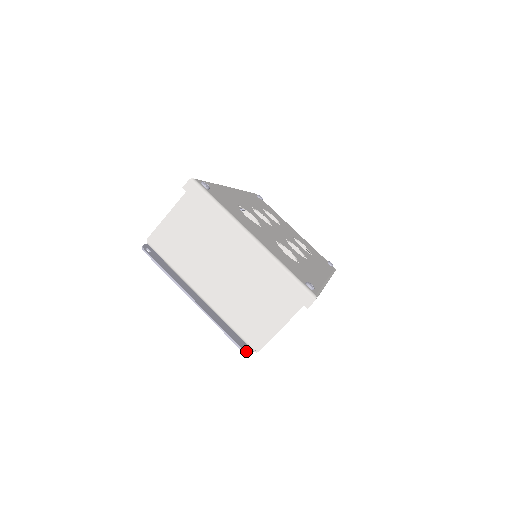
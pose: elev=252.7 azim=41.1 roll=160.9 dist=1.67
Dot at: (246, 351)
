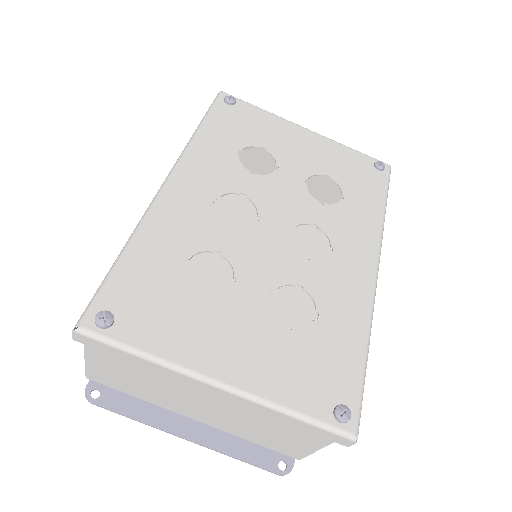
Dot at: (284, 472)
